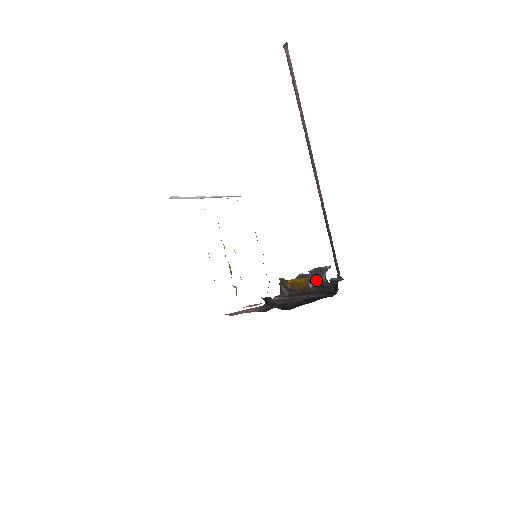
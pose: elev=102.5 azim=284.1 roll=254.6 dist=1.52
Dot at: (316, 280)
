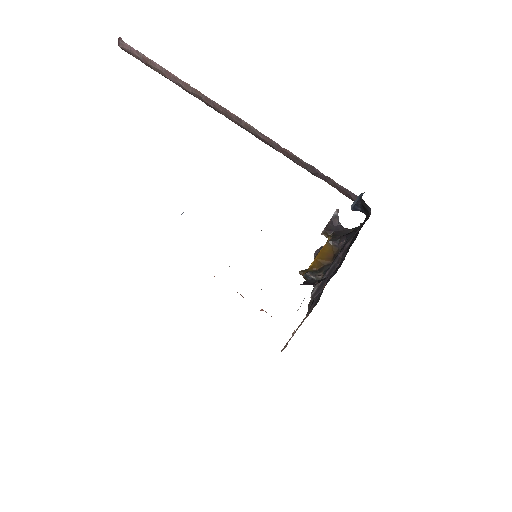
Dot at: (336, 235)
